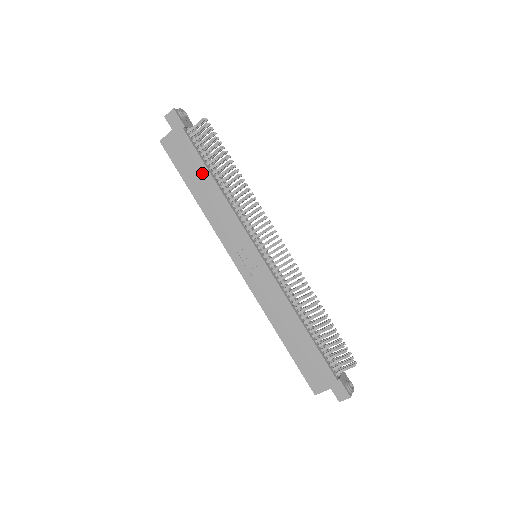
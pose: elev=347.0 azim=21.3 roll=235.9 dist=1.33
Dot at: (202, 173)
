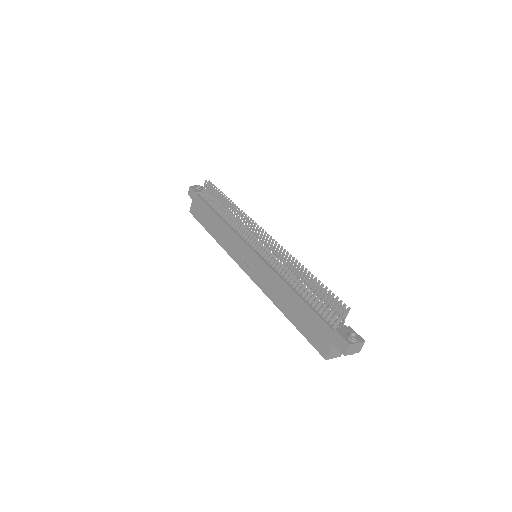
Dot at: (210, 215)
